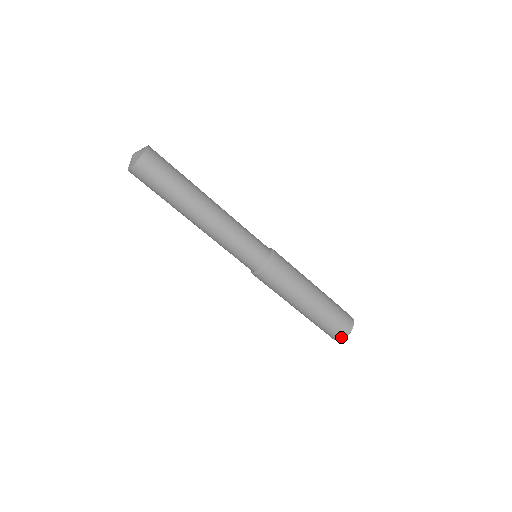
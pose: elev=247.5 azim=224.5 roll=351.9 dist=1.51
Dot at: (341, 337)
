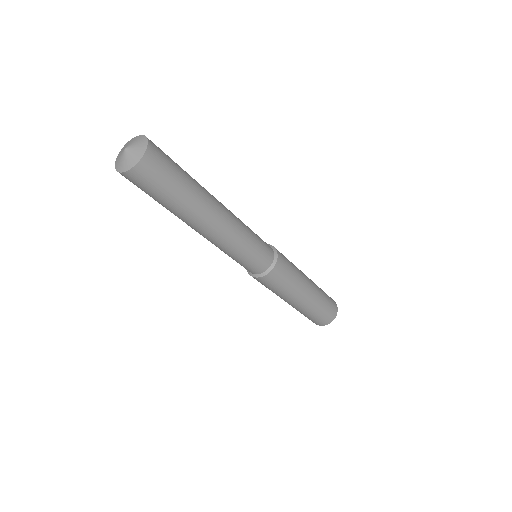
Dot at: (320, 325)
